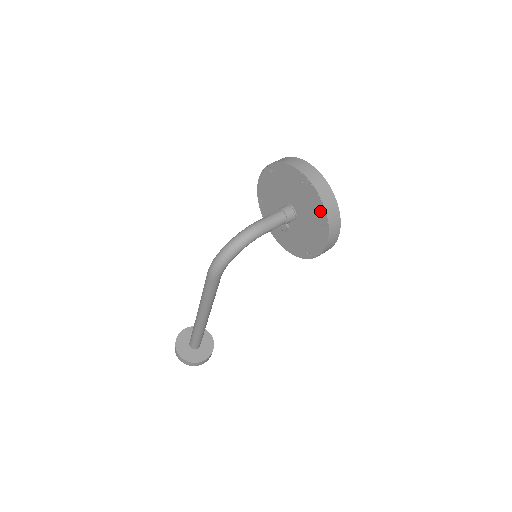
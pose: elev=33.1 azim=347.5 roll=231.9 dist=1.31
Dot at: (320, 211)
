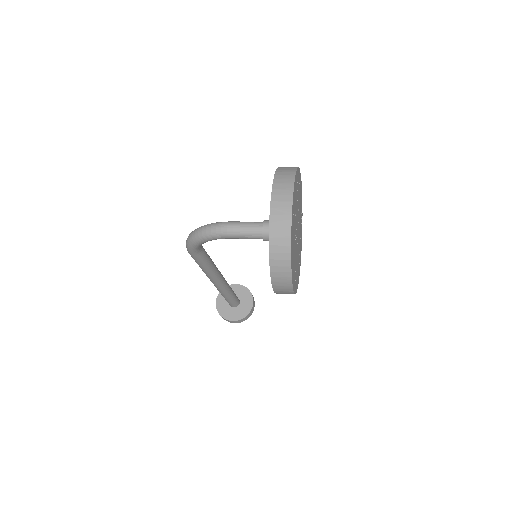
Dot at: occluded
